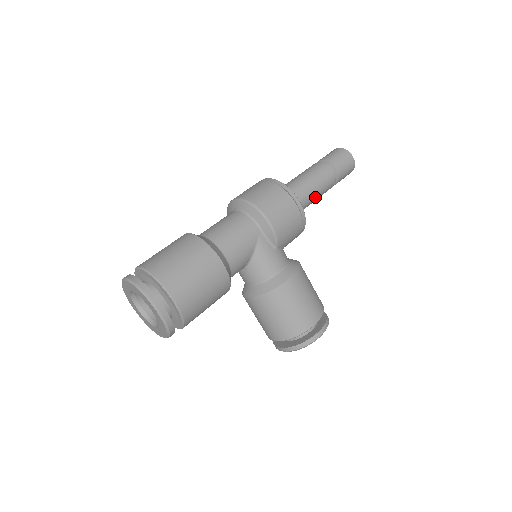
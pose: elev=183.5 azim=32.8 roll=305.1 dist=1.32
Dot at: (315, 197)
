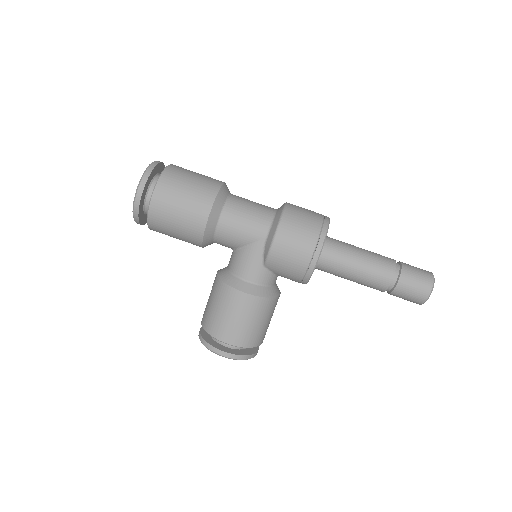
Dot at: (352, 277)
